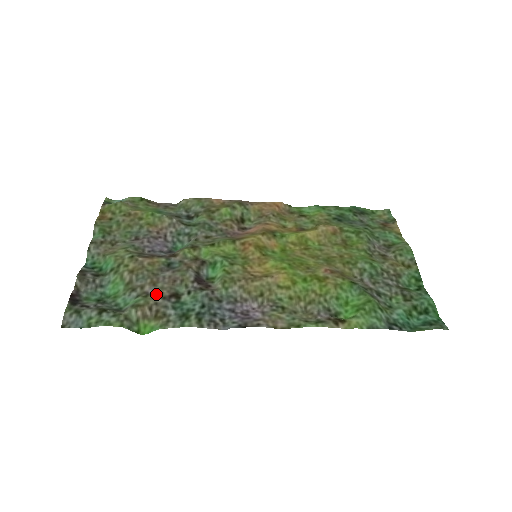
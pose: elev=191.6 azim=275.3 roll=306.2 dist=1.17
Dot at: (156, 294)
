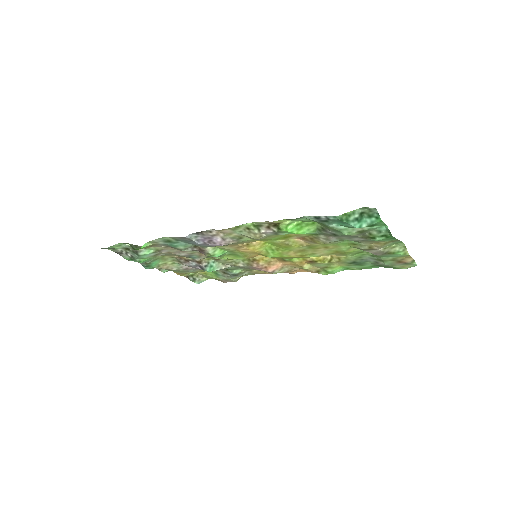
Dot at: (165, 249)
